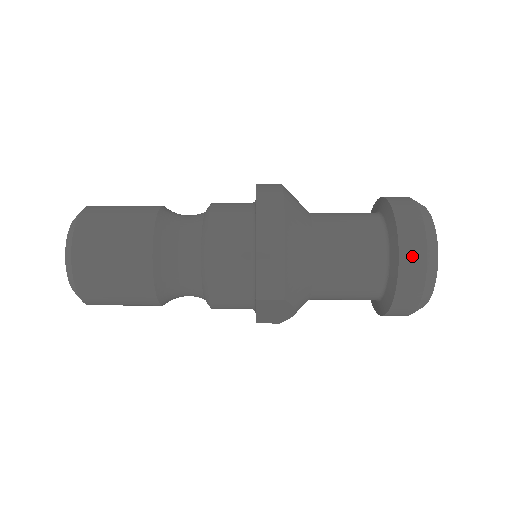
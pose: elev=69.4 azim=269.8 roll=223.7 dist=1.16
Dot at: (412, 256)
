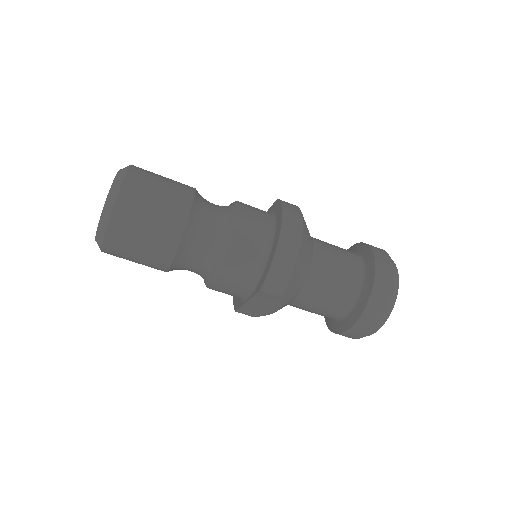
Dot at: (381, 293)
